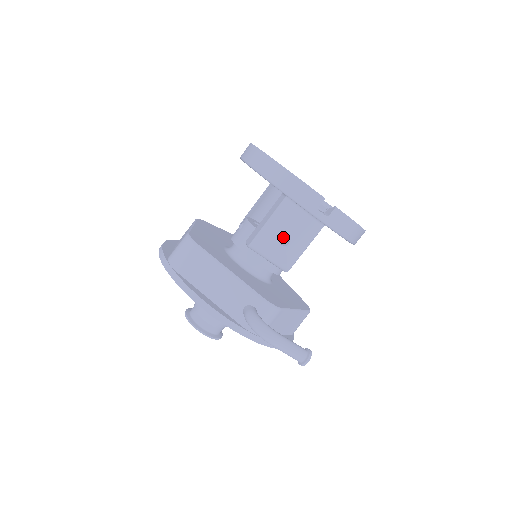
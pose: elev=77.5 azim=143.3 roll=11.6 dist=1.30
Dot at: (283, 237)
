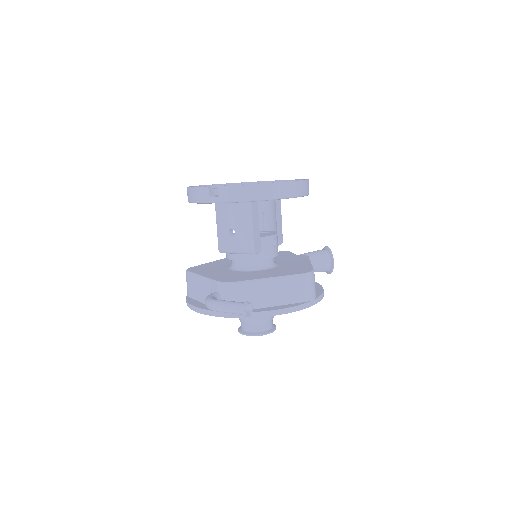
Dot at: (228, 231)
